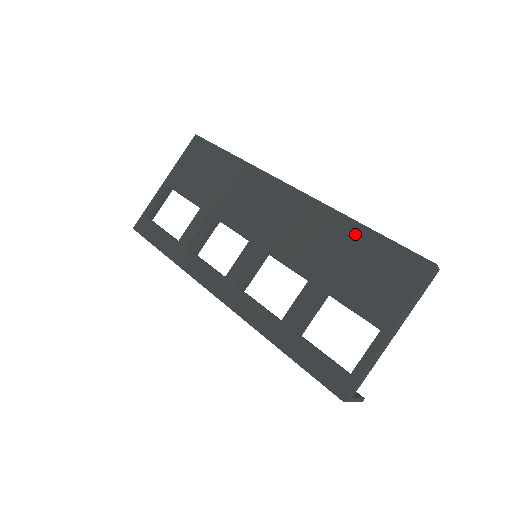
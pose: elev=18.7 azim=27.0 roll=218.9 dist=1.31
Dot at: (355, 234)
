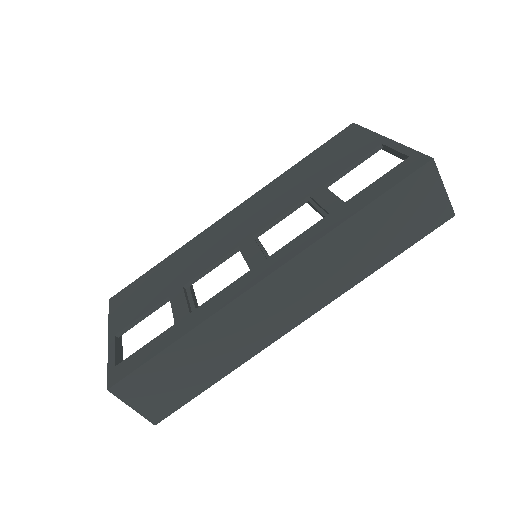
Dot at: (298, 168)
